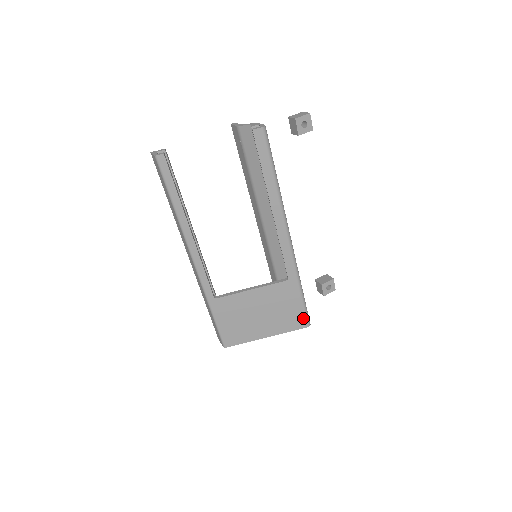
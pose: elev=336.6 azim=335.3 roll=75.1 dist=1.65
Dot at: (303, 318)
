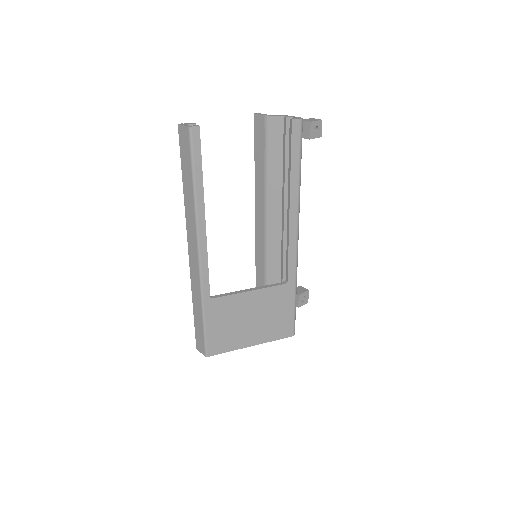
Dot at: (291, 326)
